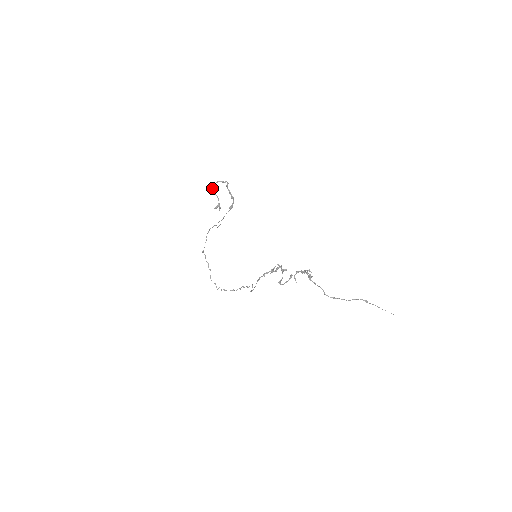
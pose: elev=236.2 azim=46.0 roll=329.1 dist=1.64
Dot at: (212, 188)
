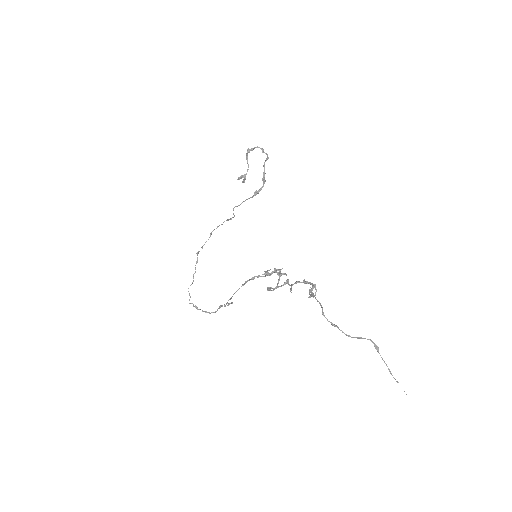
Dot at: (248, 152)
